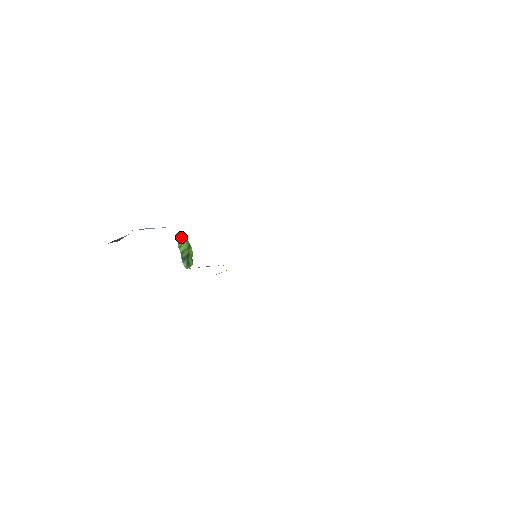
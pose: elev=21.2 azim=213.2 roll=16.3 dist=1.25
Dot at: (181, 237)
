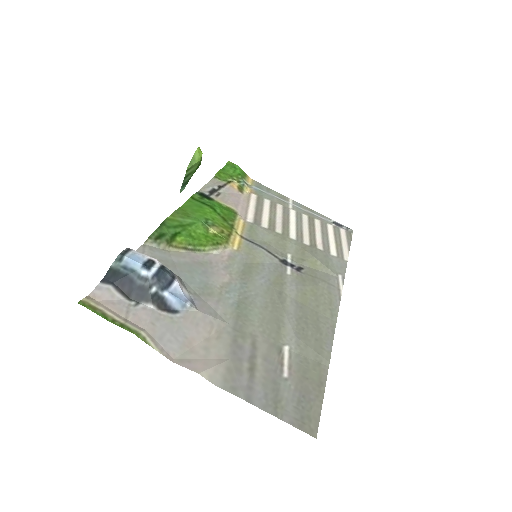
Dot at: (197, 151)
